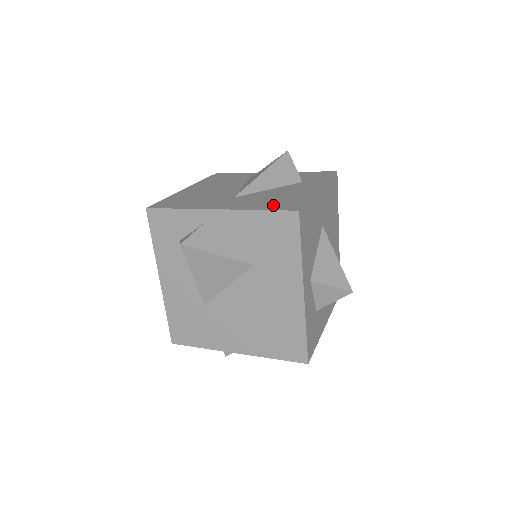
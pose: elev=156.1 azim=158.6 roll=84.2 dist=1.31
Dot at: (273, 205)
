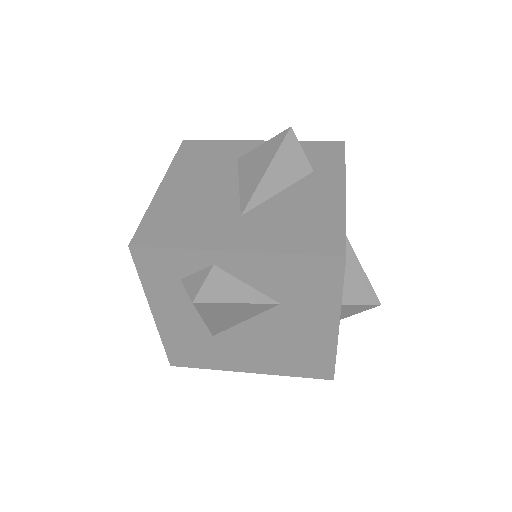
Dot at: (305, 240)
